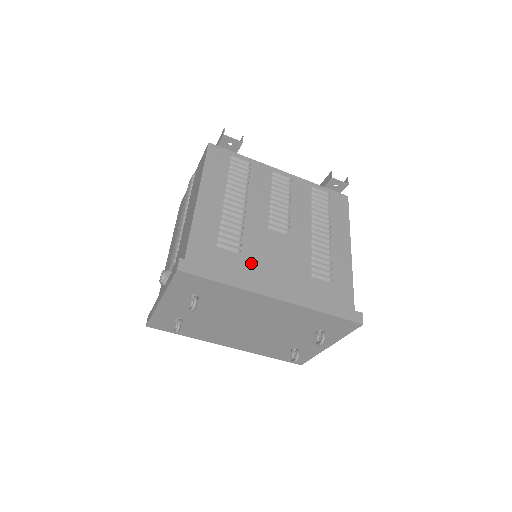
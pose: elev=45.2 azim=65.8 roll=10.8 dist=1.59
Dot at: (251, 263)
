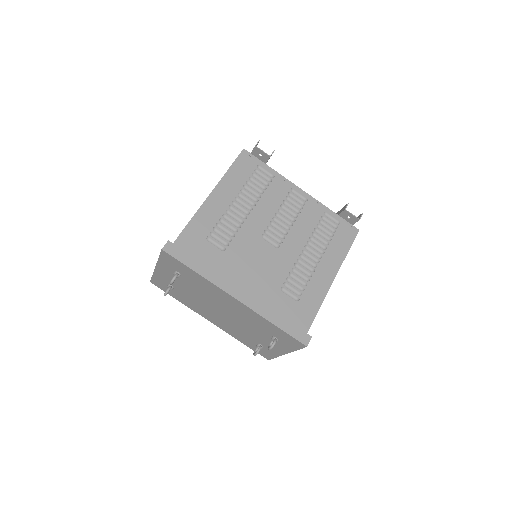
Dot at: (230, 262)
